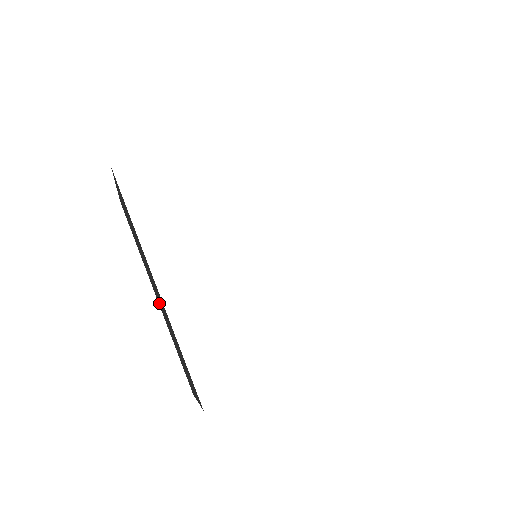
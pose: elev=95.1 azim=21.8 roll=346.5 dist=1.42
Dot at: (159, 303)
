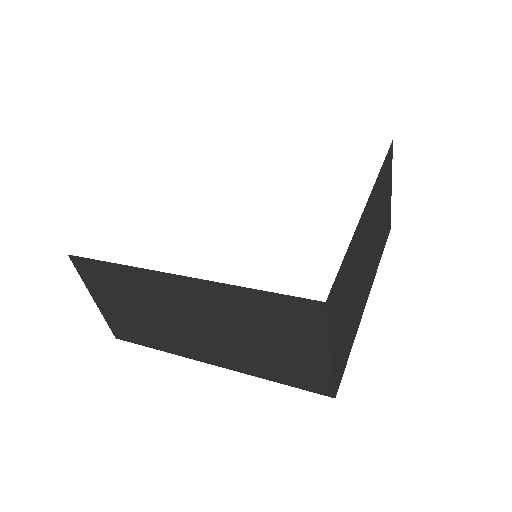
Dot at: occluded
